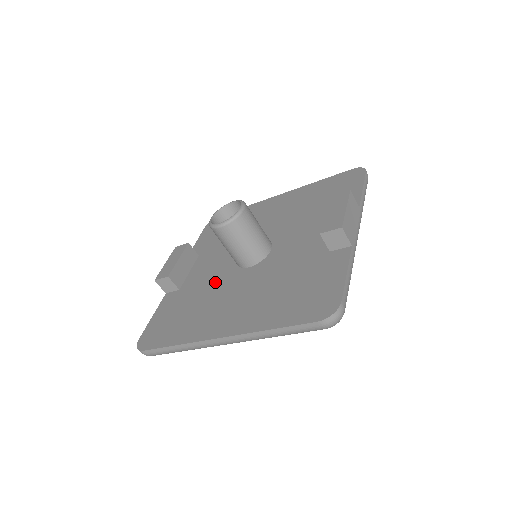
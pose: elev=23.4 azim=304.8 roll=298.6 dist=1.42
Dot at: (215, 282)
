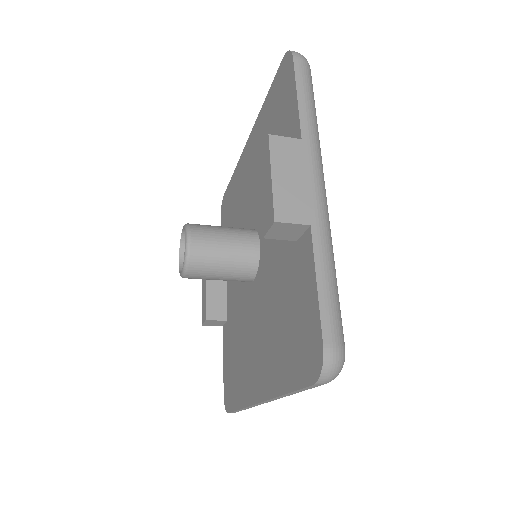
Dot at: (241, 308)
